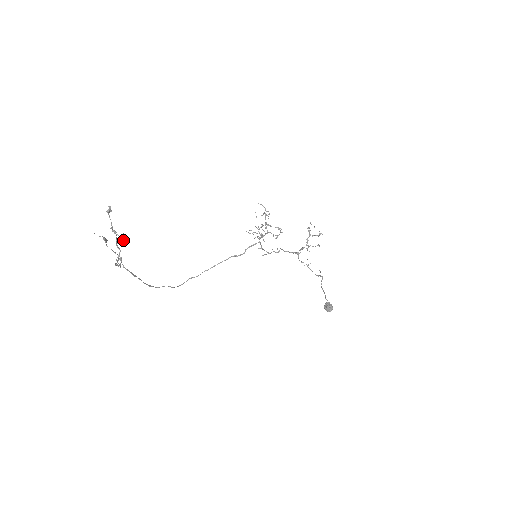
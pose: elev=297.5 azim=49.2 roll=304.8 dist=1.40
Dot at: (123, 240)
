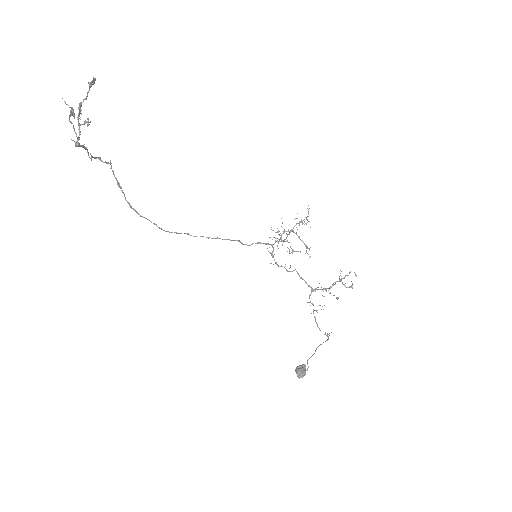
Dot at: occluded
